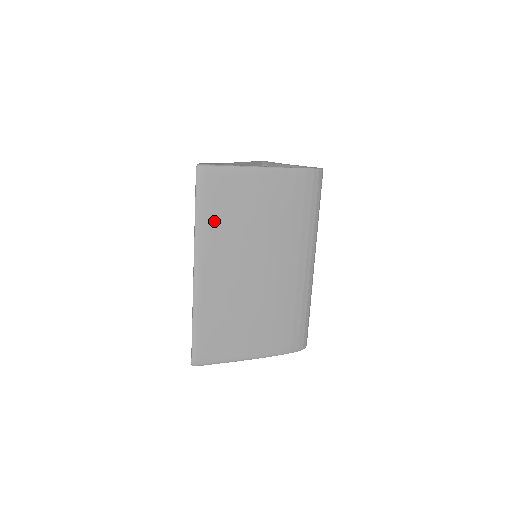
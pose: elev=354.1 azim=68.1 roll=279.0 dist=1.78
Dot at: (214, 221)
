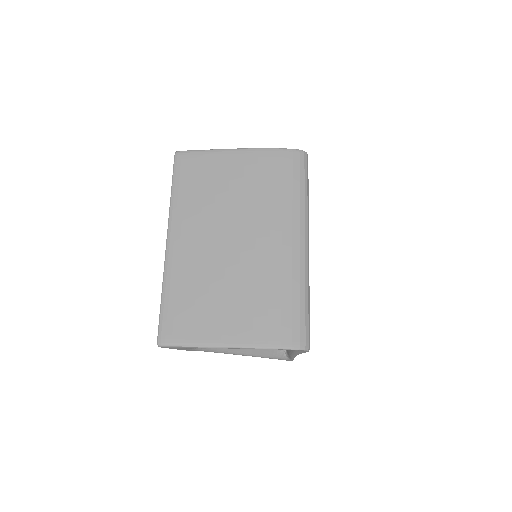
Dot at: (188, 195)
